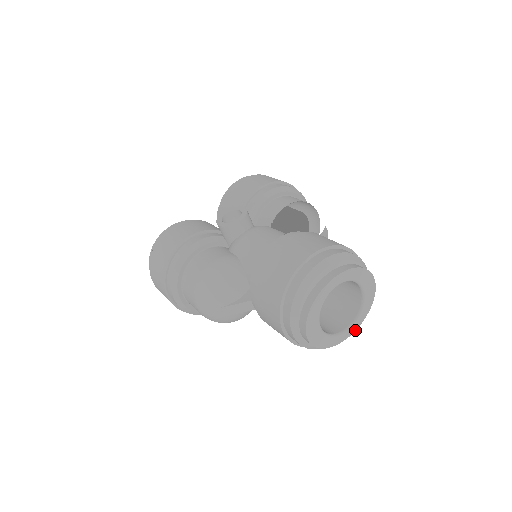
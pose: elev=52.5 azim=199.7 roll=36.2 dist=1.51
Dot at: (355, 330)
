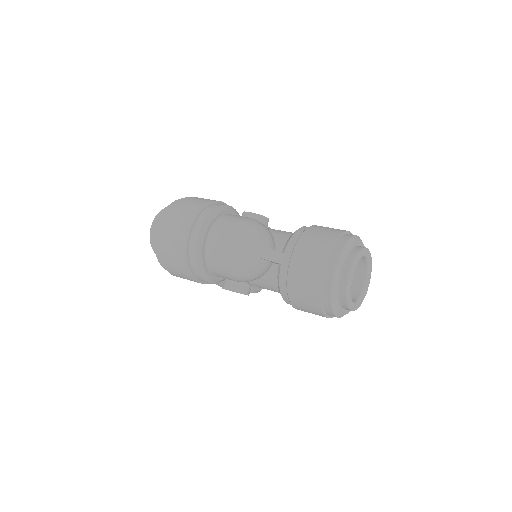
Dot at: (353, 310)
